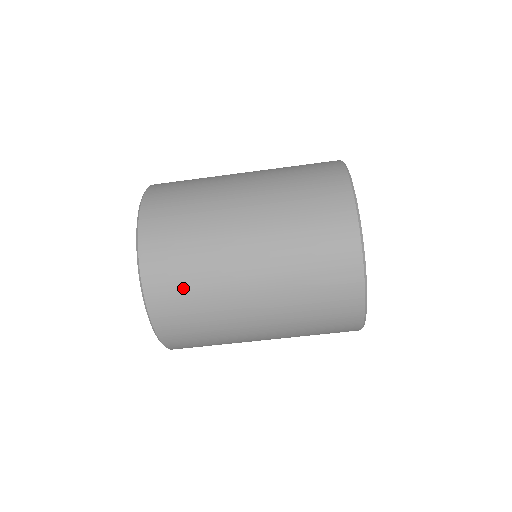
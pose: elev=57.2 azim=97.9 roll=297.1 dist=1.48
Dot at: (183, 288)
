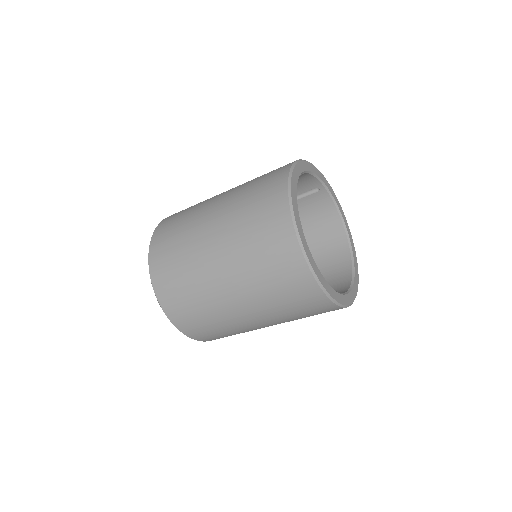
Dot at: (178, 287)
